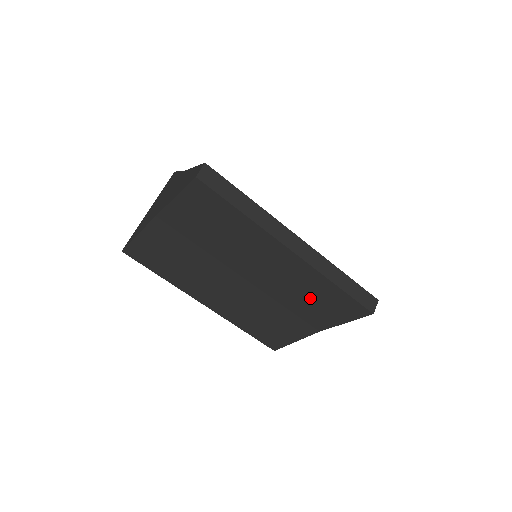
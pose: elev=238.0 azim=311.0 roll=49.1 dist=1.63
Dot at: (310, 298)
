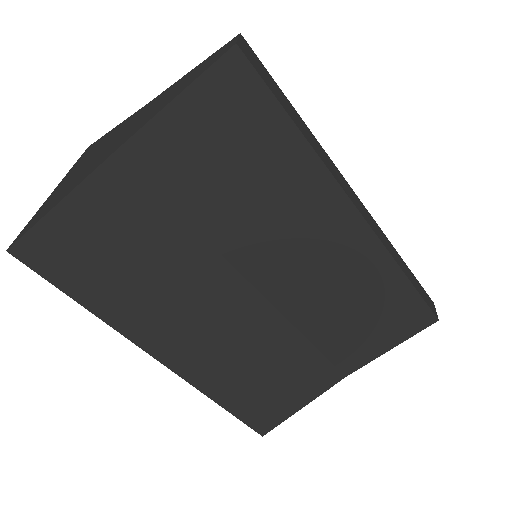
Dot at: (354, 308)
